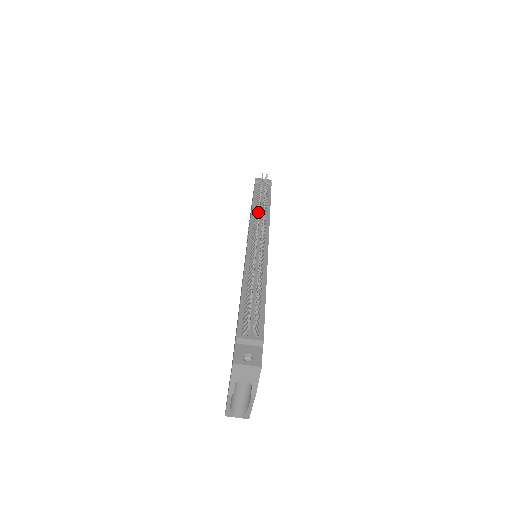
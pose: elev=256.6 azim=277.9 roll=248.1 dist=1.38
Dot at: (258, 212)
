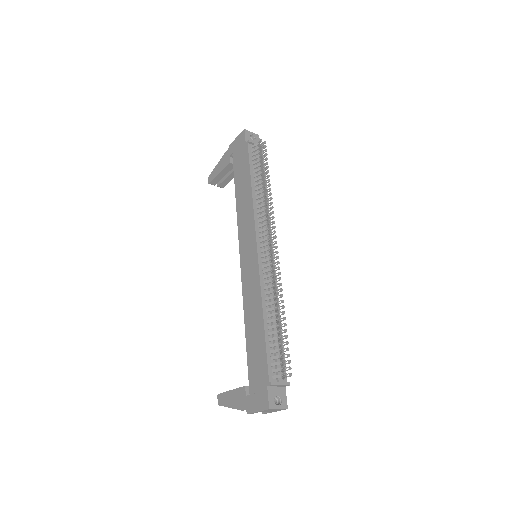
Dot at: (268, 212)
